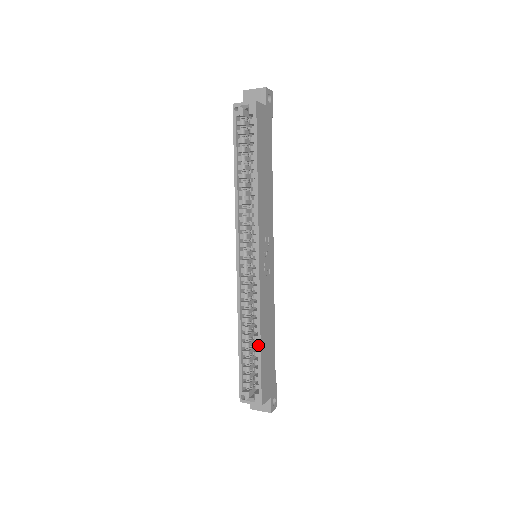
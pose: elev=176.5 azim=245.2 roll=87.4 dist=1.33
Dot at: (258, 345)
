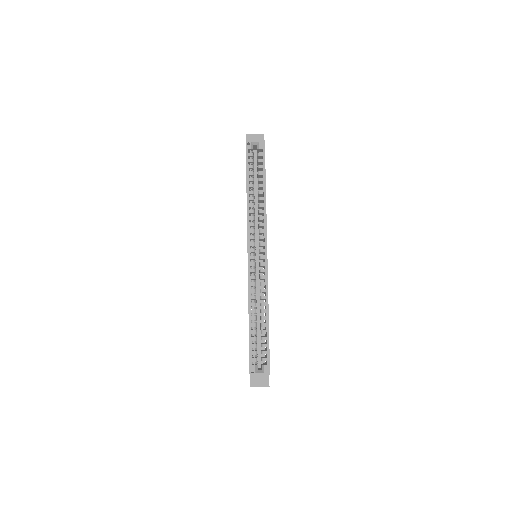
Dot at: (267, 323)
